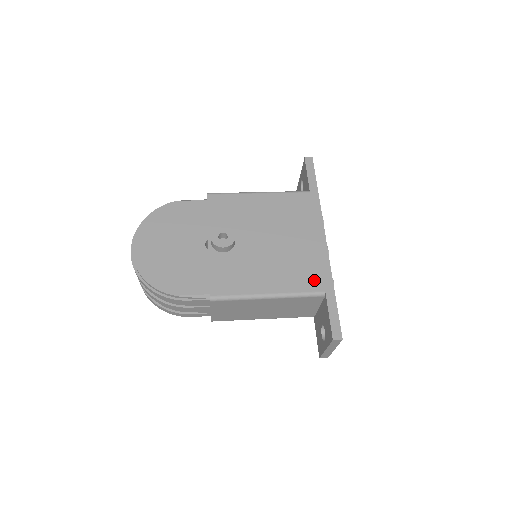
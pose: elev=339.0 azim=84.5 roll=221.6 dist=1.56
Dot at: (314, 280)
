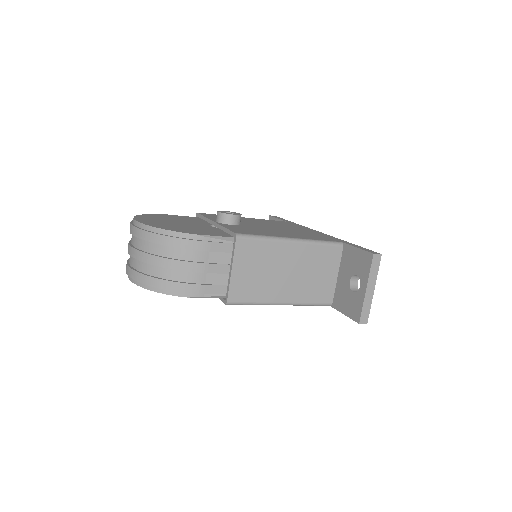
Dot at: (327, 238)
